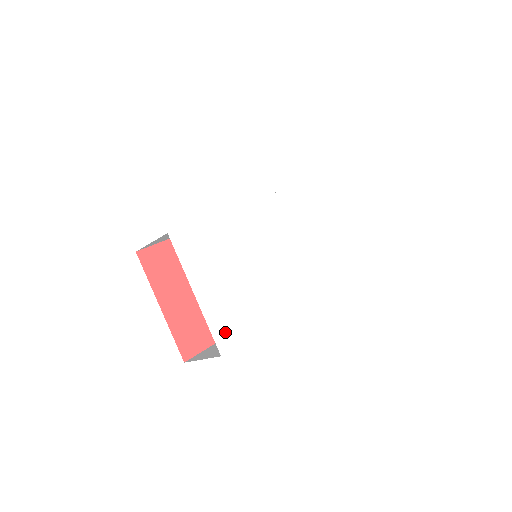
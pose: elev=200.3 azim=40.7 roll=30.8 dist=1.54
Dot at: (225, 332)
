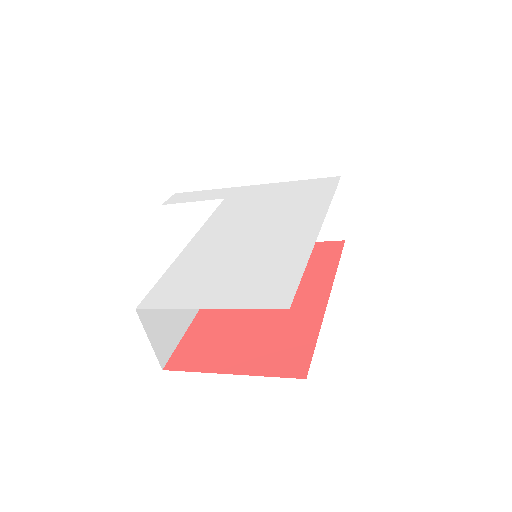
Dot at: (271, 296)
